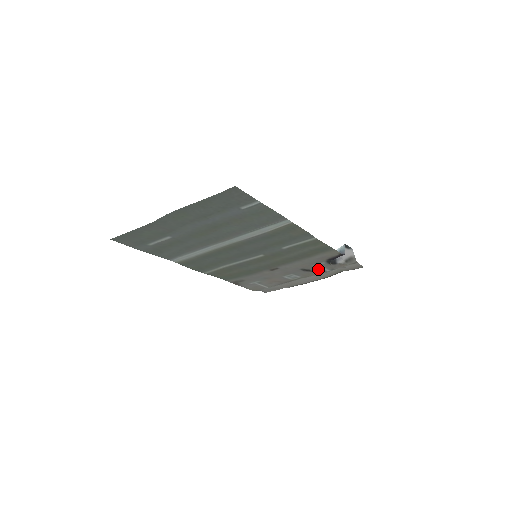
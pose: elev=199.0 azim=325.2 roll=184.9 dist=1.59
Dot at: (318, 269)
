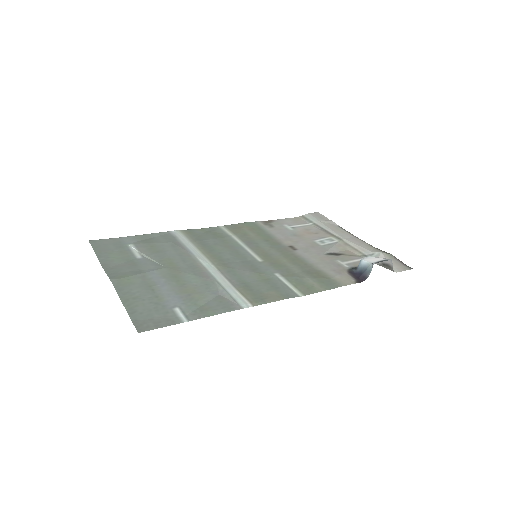
Dot at: (348, 257)
